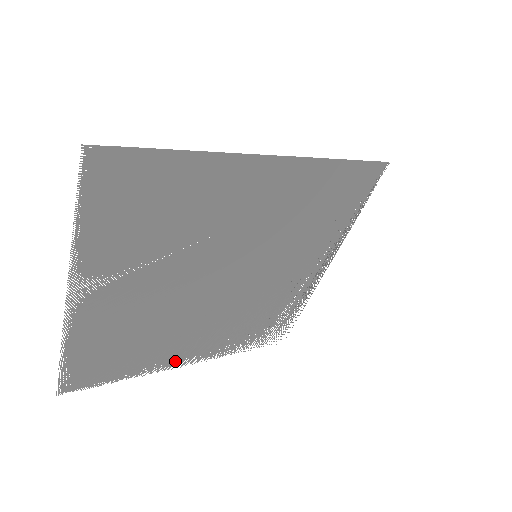
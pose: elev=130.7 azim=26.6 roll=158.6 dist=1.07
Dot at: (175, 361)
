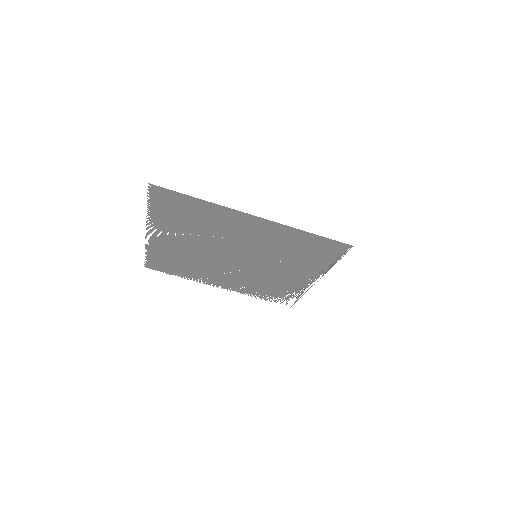
Dot at: (211, 283)
